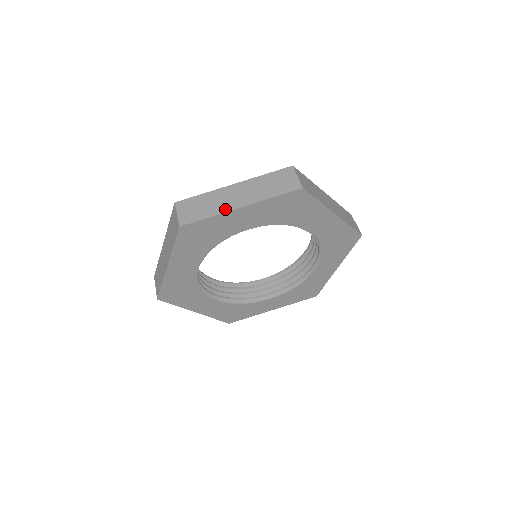
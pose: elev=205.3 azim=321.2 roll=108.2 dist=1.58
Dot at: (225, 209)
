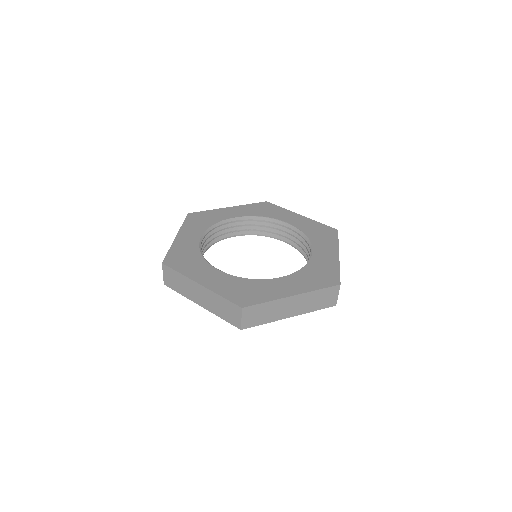
Dot at: (279, 318)
